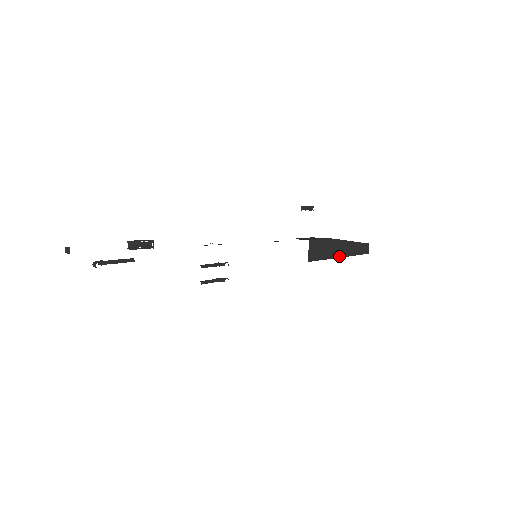
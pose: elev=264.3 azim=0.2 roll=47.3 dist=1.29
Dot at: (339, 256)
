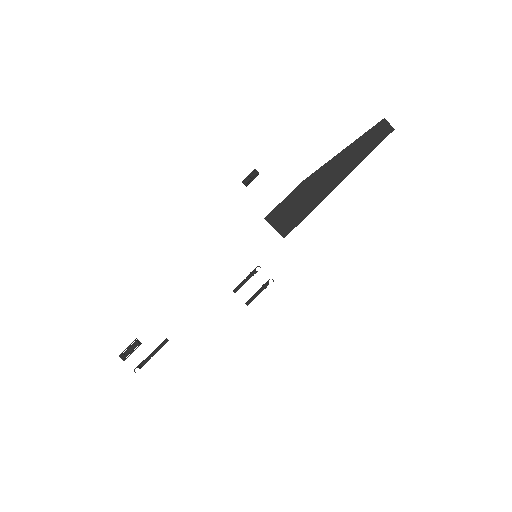
Dot at: (334, 186)
